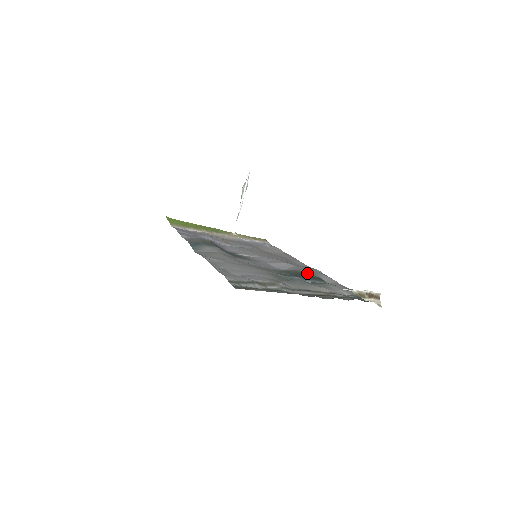
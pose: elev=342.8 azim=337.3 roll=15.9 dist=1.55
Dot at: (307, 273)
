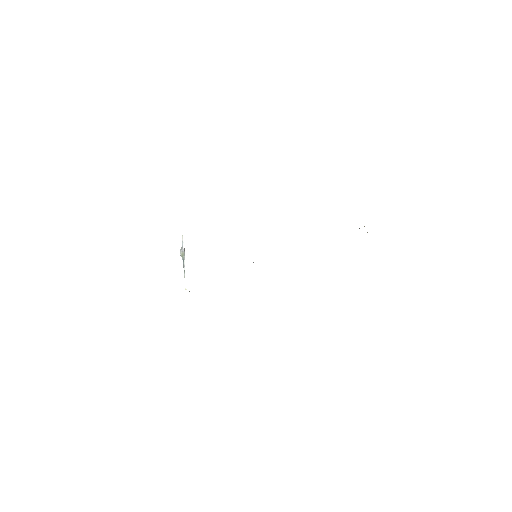
Dot at: occluded
